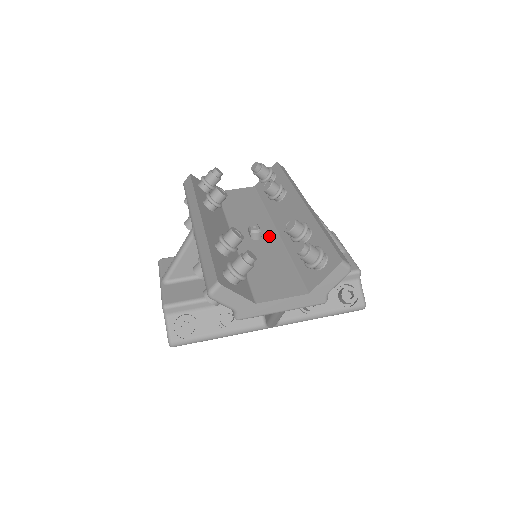
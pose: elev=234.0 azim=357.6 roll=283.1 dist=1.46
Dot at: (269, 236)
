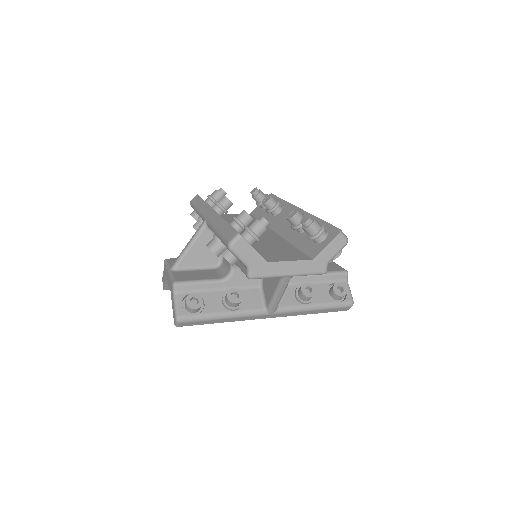
Dot at: (270, 234)
